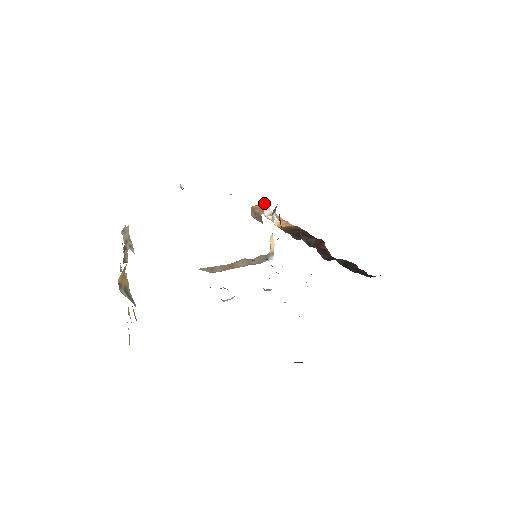
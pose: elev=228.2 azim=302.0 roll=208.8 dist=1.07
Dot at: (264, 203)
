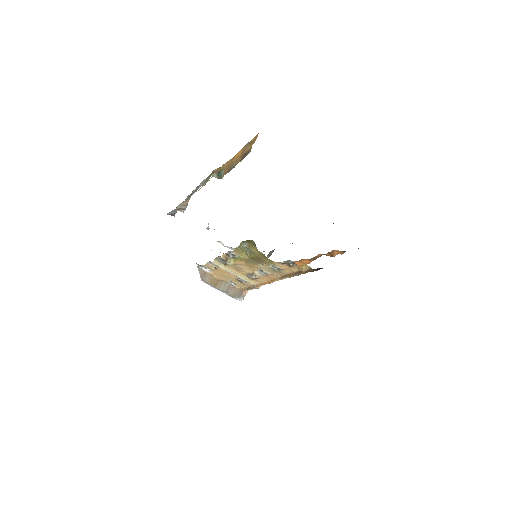
Dot at: occluded
